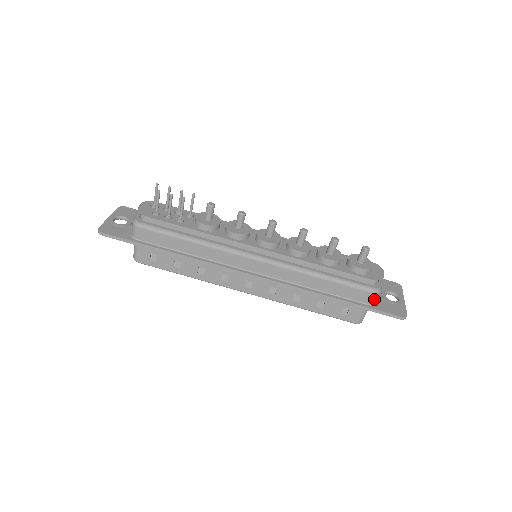
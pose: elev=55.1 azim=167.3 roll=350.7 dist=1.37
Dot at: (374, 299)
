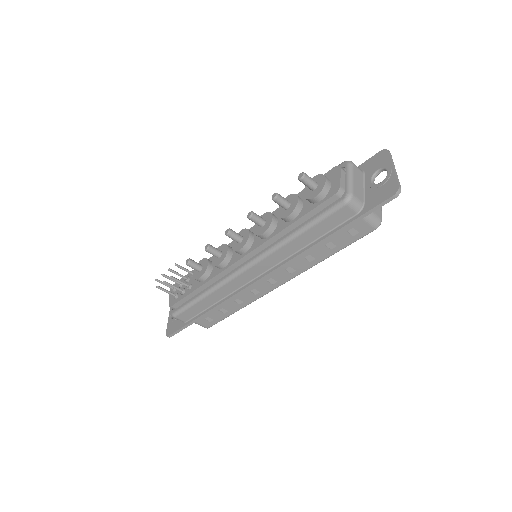
Dot at: (354, 206)
